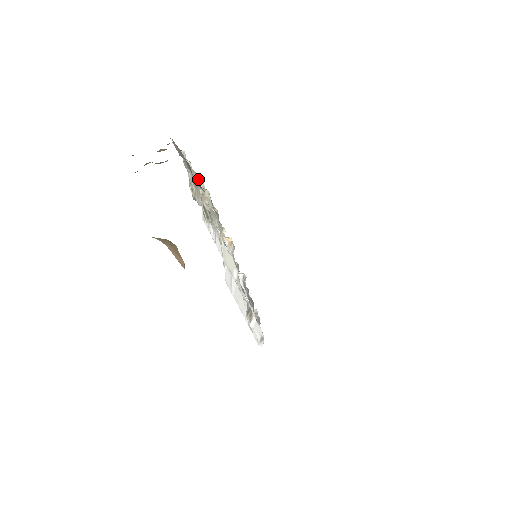
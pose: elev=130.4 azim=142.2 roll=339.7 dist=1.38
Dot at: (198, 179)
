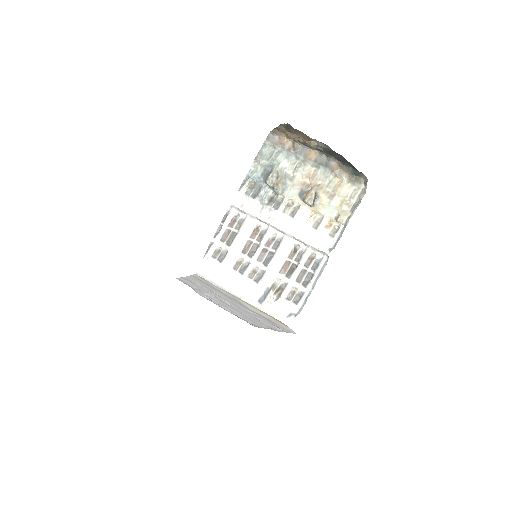
Dot at: (334, 174)
